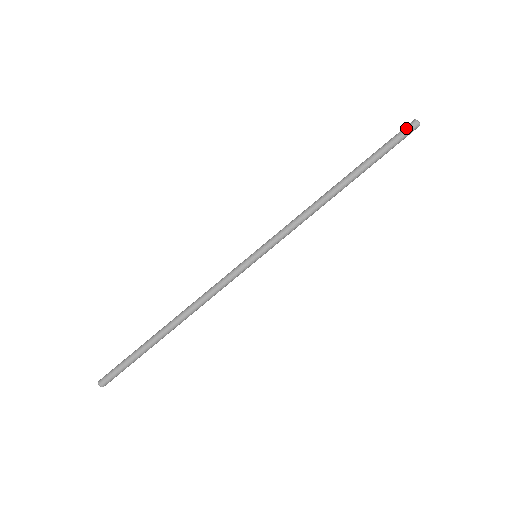
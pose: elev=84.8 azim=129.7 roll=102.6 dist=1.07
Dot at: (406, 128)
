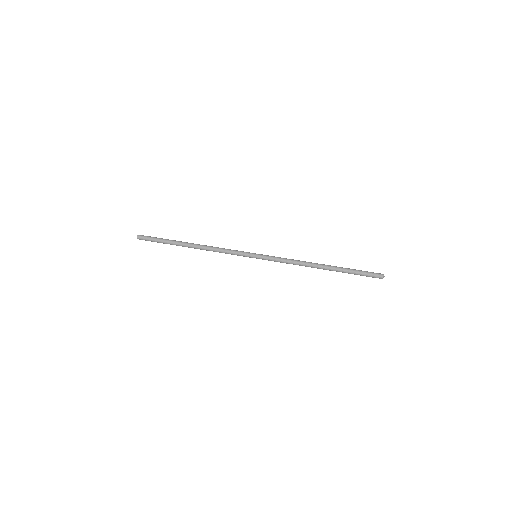
Dot at: (375, 273)
